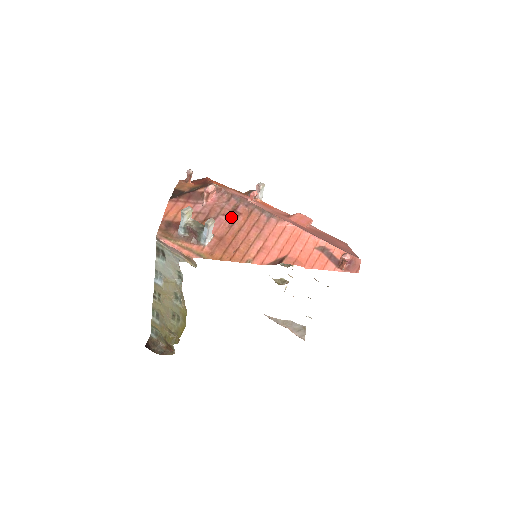
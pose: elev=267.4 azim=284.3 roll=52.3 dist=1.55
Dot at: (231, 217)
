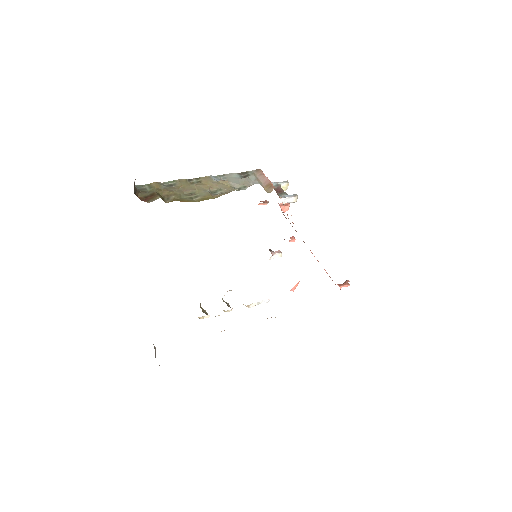
Dot at: occluded
